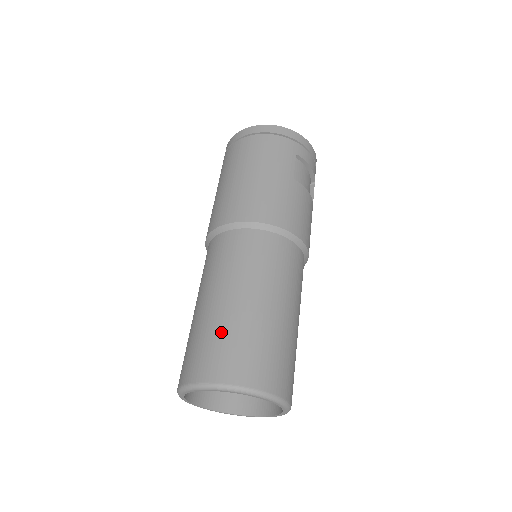
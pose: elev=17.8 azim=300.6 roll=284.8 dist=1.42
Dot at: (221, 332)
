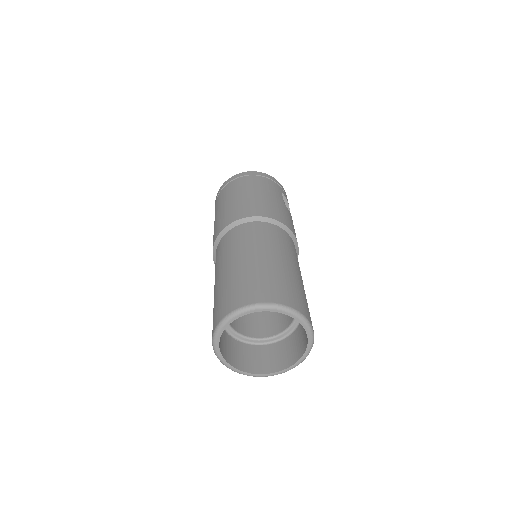
Dot at: (260, 274)
